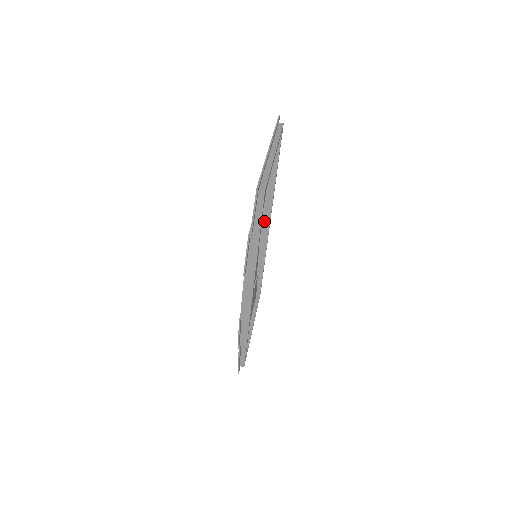
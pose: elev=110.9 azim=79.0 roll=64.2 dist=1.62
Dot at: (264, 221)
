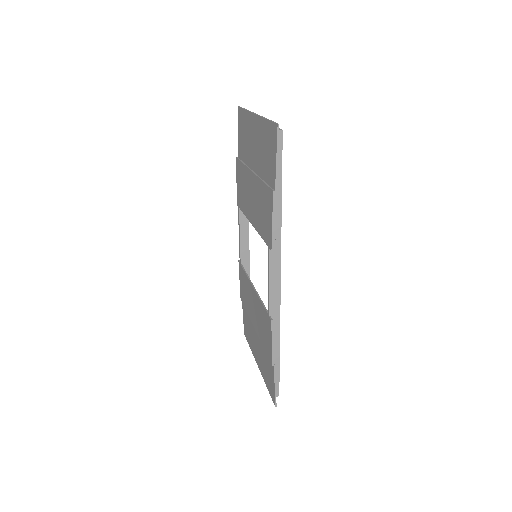
Dot at: (243, 231)
